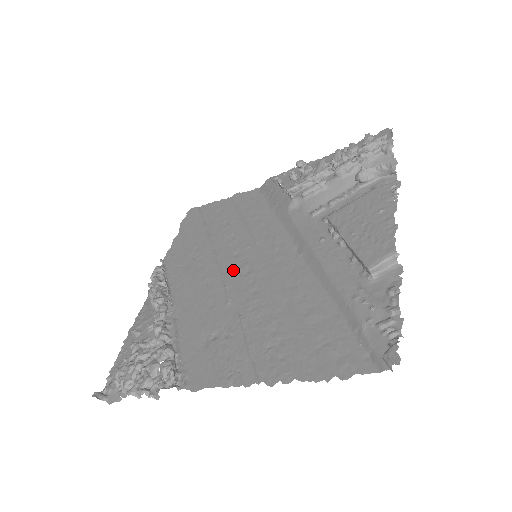
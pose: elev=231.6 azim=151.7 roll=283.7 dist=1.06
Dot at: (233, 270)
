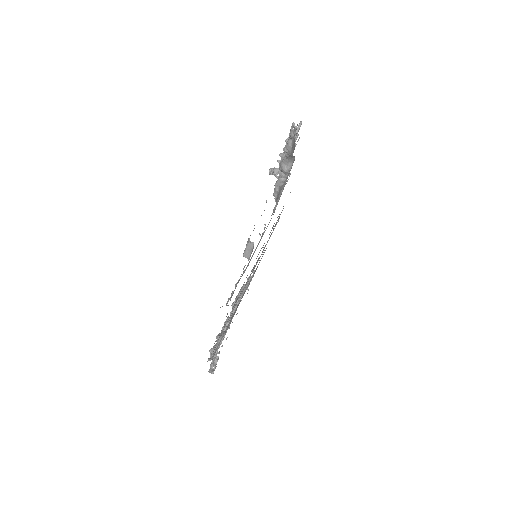
Dot at: occluded
